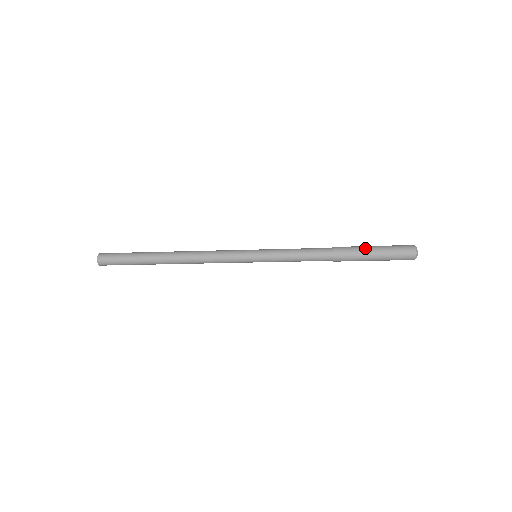
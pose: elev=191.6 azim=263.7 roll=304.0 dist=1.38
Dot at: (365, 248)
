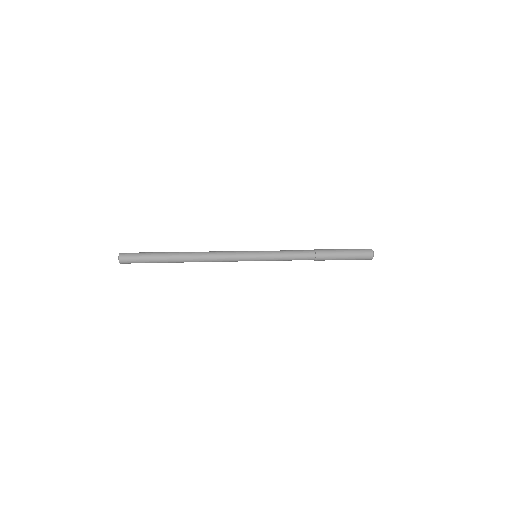
Dot at: (339, 257)
